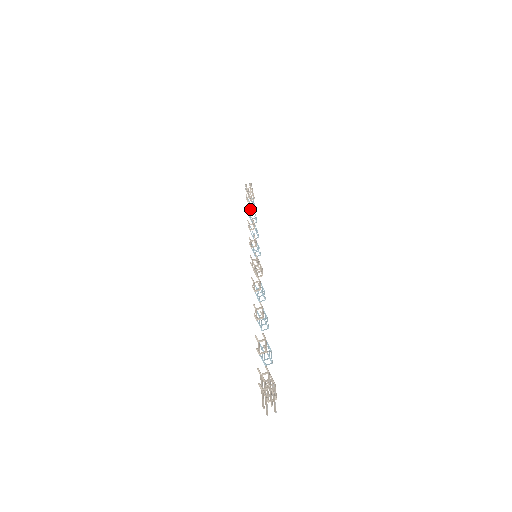
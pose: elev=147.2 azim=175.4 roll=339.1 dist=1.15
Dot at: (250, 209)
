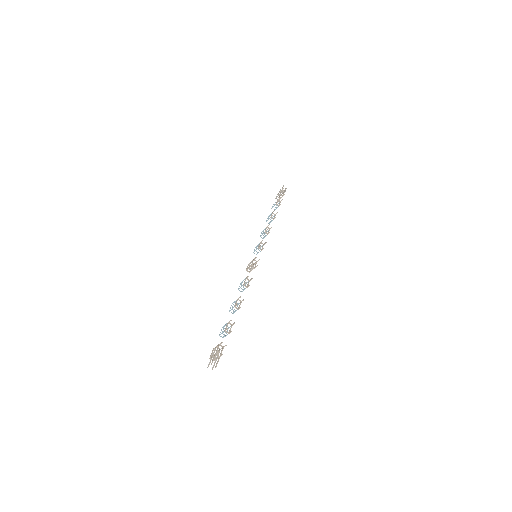
Dot at: occluded
